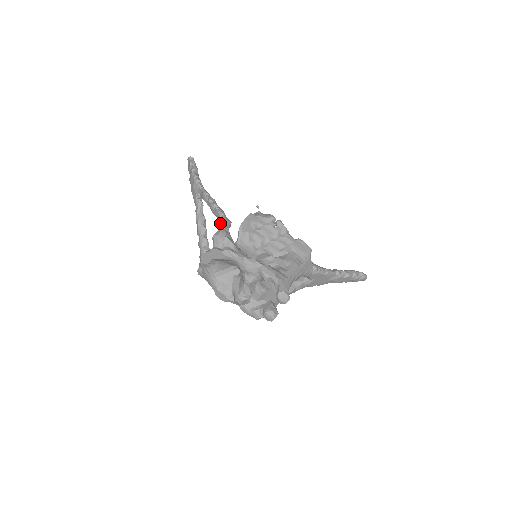
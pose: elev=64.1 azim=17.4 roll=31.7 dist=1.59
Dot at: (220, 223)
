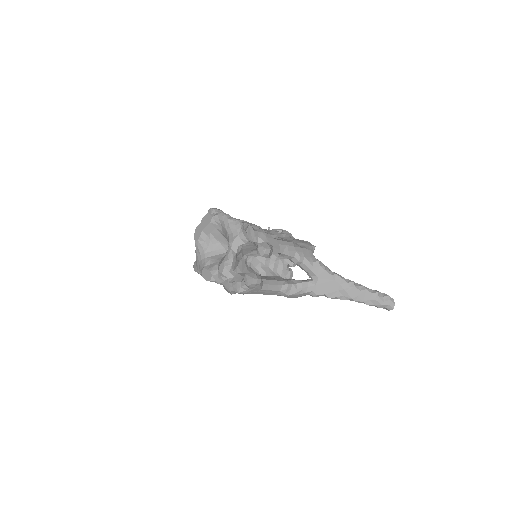
Dot at: occluded
